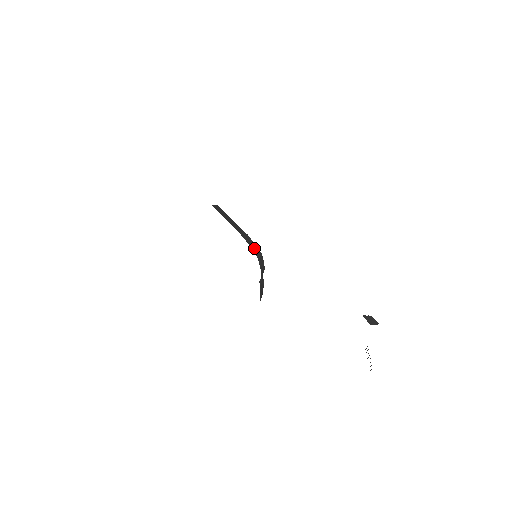
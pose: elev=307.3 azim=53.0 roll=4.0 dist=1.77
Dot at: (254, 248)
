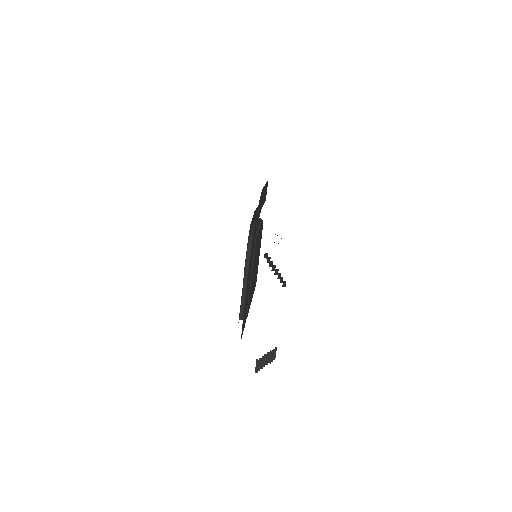
Dot at: (252, 234)
